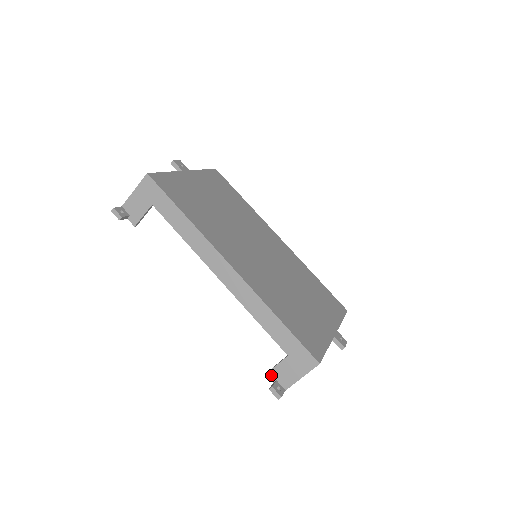
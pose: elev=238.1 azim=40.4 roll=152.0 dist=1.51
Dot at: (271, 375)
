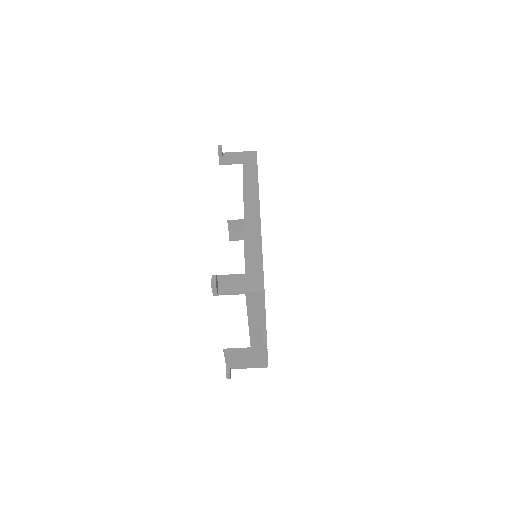
Dot at: (217, 278)
